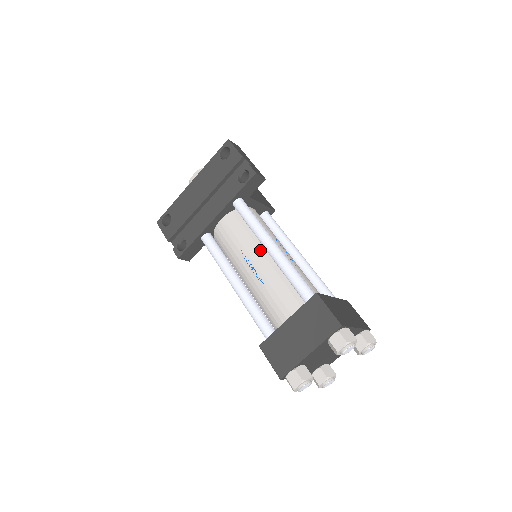
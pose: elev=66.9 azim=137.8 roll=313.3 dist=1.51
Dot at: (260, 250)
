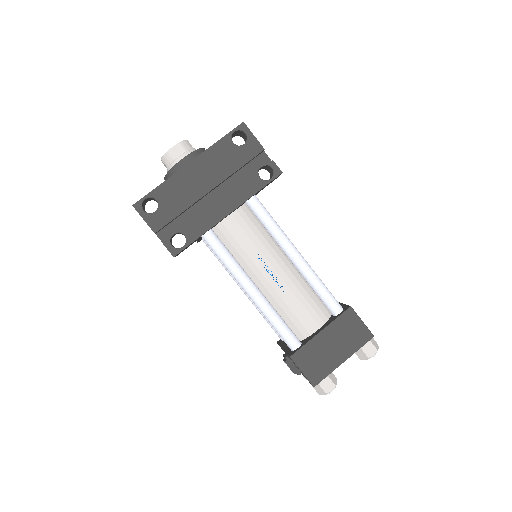
Dot at: (279, 256)
